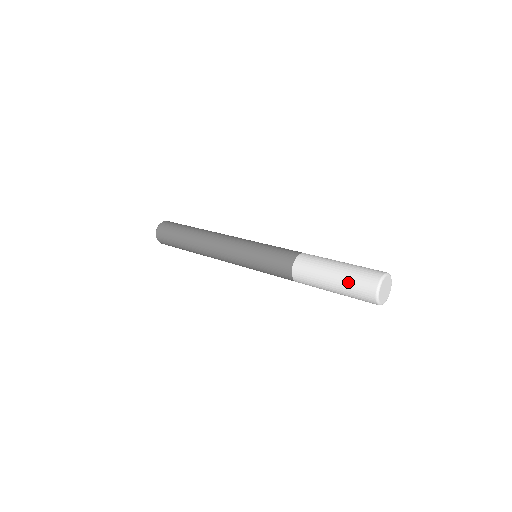
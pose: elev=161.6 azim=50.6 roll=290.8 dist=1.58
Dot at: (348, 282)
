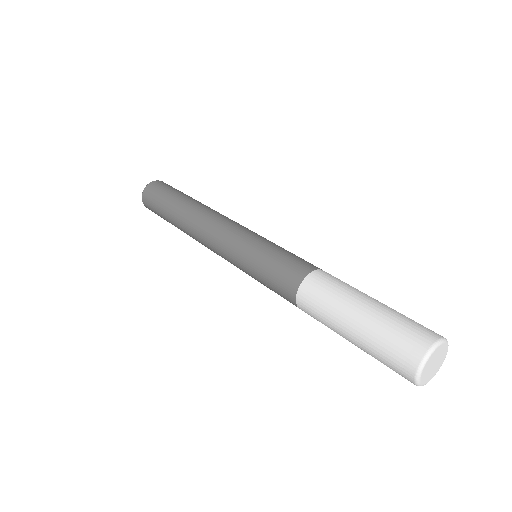
Dot at: (376, 337)
